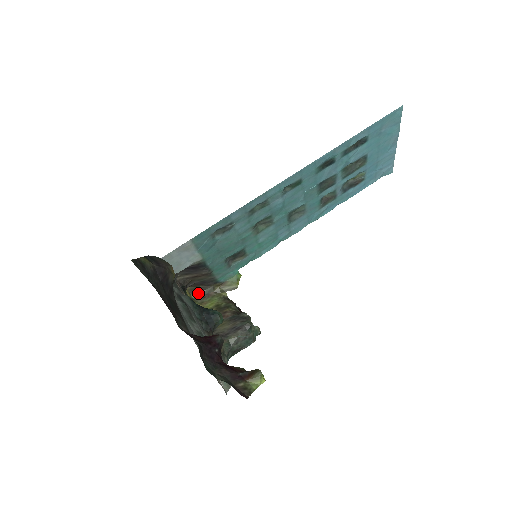
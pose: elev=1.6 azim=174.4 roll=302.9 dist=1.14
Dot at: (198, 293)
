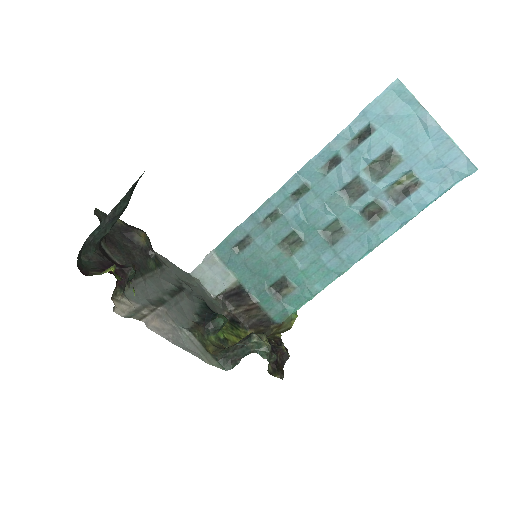
Dot at: occluded
